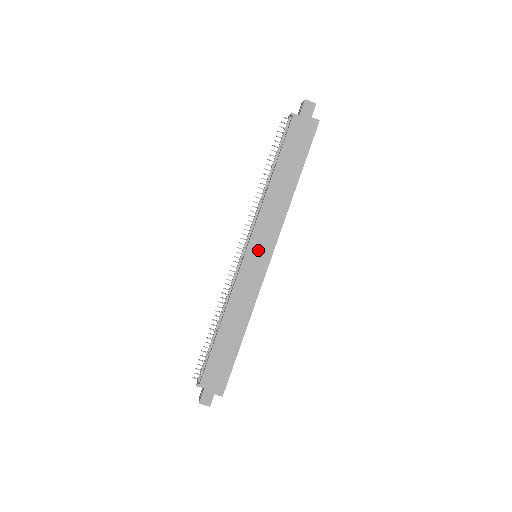
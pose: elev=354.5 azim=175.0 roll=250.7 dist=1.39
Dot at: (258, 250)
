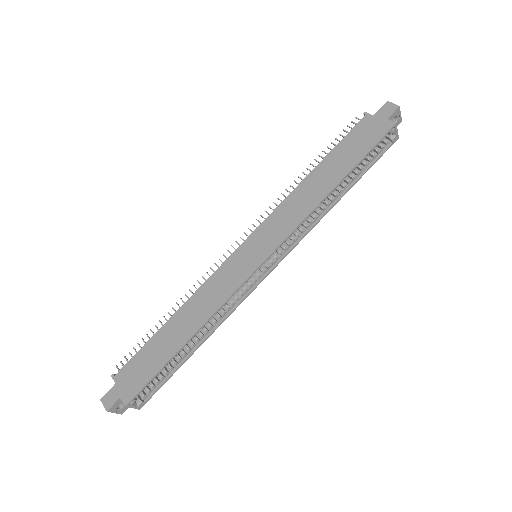
Dot at: (257, 244)
